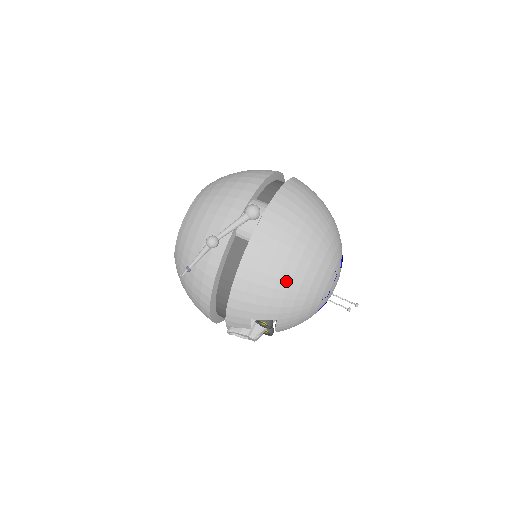
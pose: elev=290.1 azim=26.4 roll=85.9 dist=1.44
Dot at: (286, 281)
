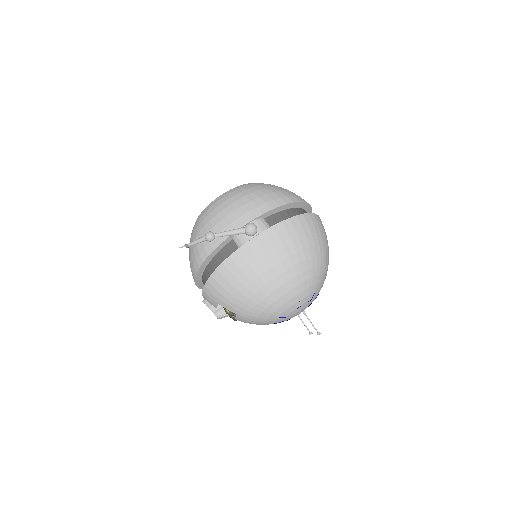
Dot at: (251, 292)
